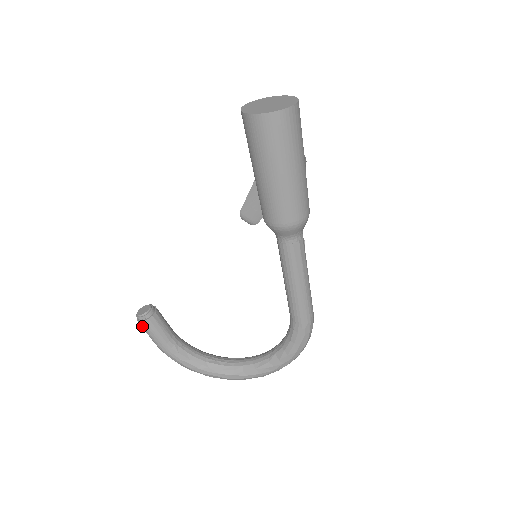
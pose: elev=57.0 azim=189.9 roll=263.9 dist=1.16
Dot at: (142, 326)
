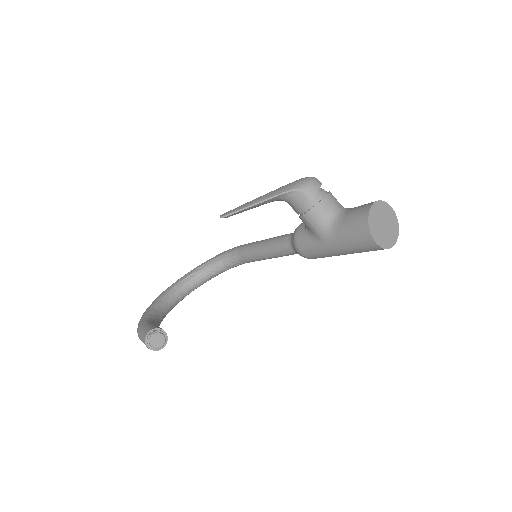
Dot at: occluded
